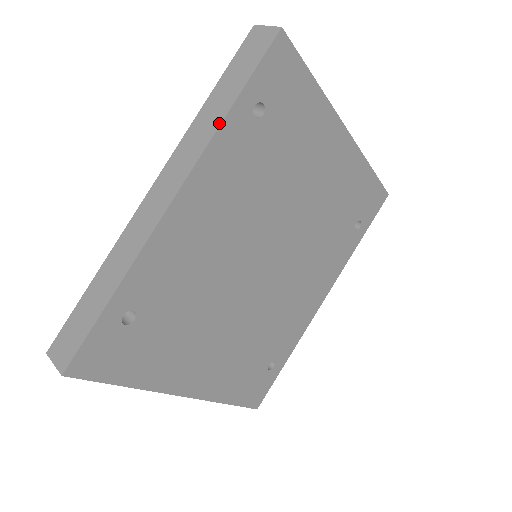
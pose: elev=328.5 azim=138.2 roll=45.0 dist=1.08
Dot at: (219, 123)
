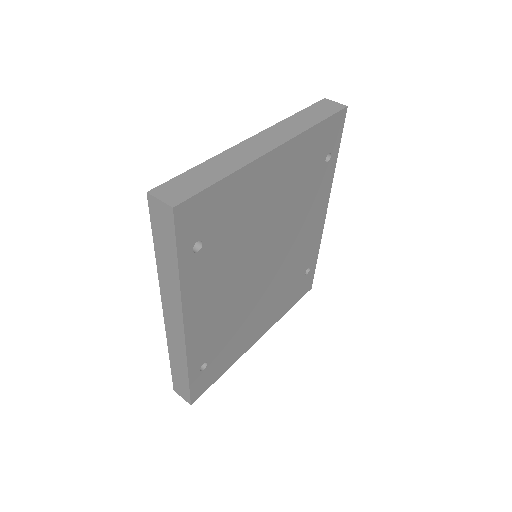
Dot at: (178, 283)
